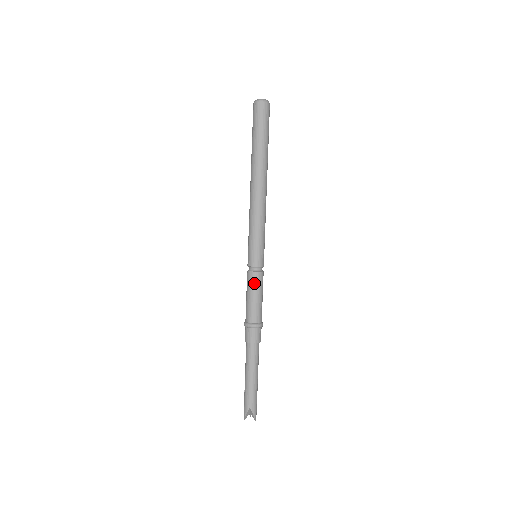
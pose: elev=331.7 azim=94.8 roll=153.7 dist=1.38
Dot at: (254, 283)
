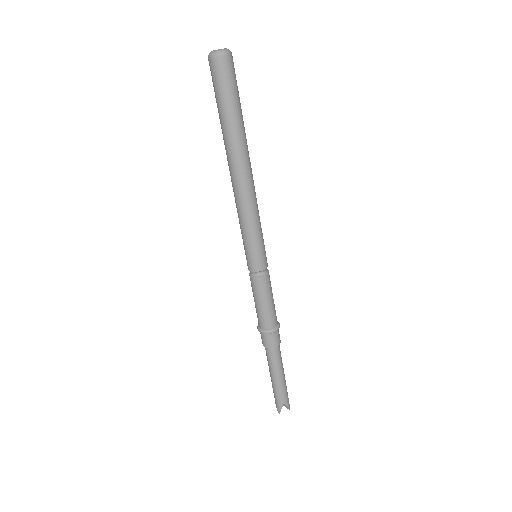
Dot at: (264, 289)
